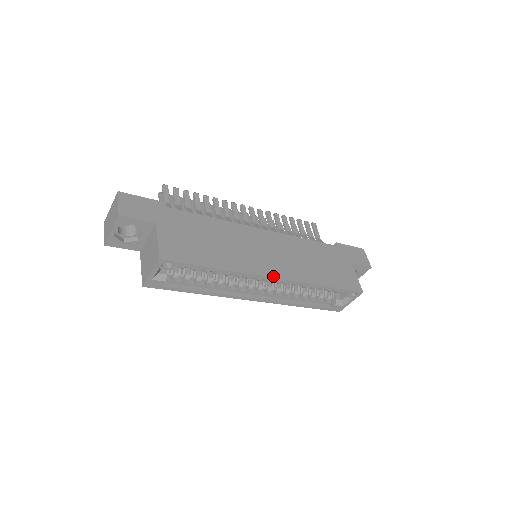
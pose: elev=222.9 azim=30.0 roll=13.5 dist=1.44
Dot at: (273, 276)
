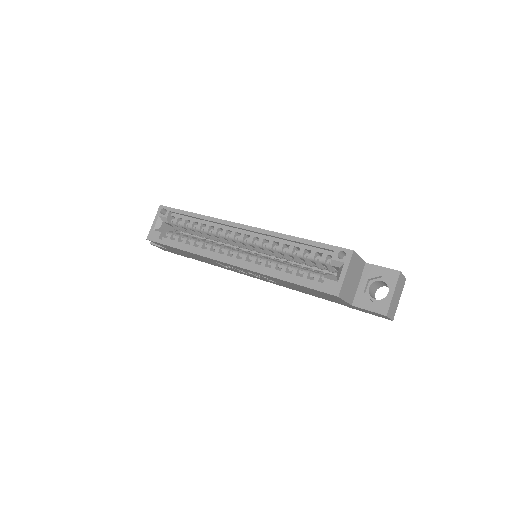
Dot at: (242, 224)
